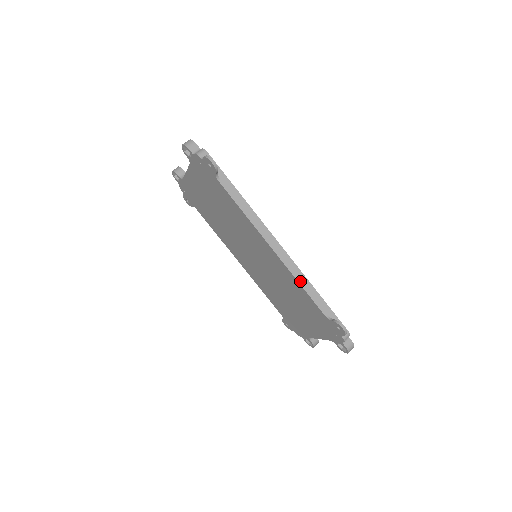
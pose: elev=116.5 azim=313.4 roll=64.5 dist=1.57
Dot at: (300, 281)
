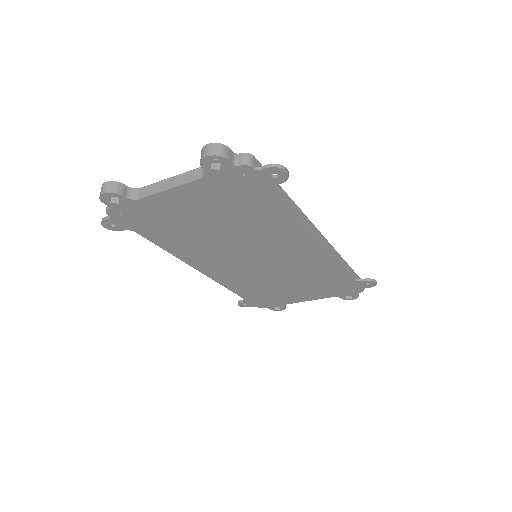
Dot at: (339, 261)
